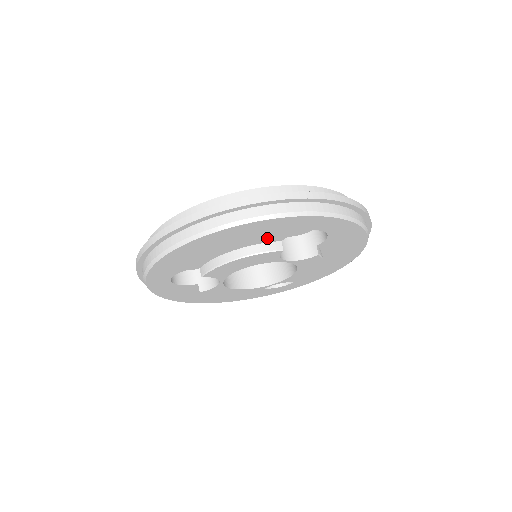
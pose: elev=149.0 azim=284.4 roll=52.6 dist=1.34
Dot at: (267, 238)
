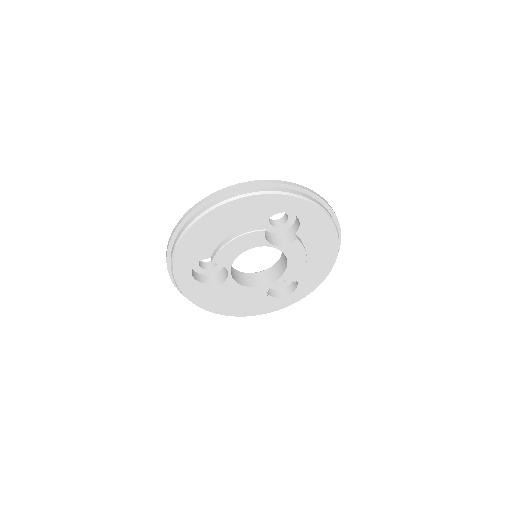
Dot at: (252, 221)
